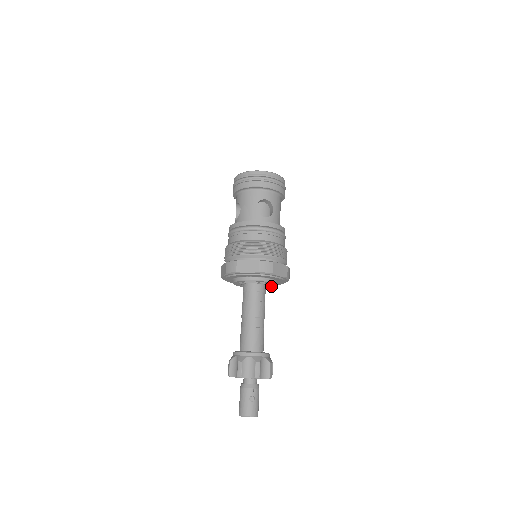
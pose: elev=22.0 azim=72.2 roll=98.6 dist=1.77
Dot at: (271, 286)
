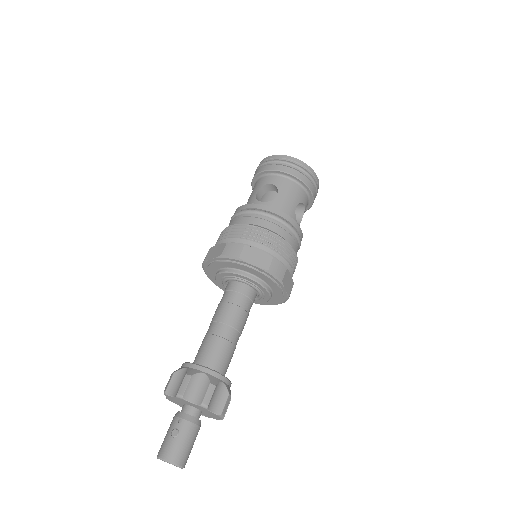
Dot at: (265, 293)
